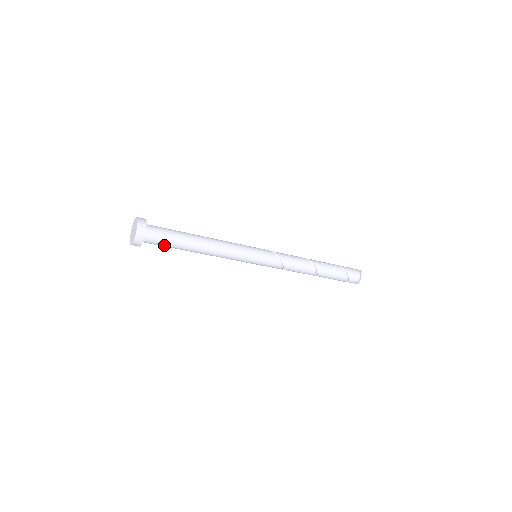
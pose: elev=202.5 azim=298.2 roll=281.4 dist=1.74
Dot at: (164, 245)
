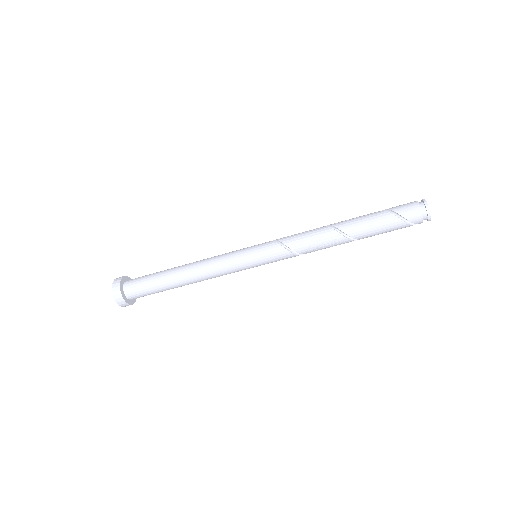
Dot at: (148, 292)
